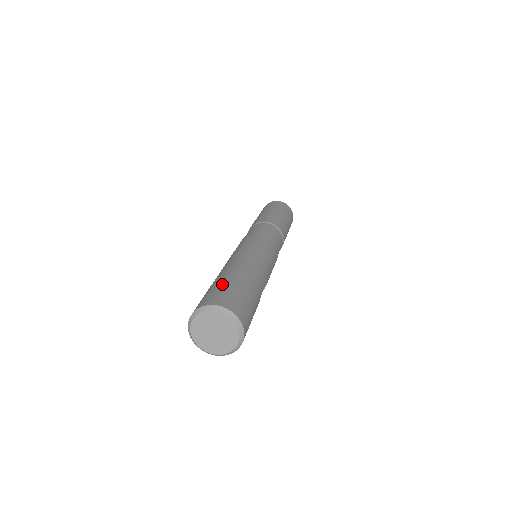
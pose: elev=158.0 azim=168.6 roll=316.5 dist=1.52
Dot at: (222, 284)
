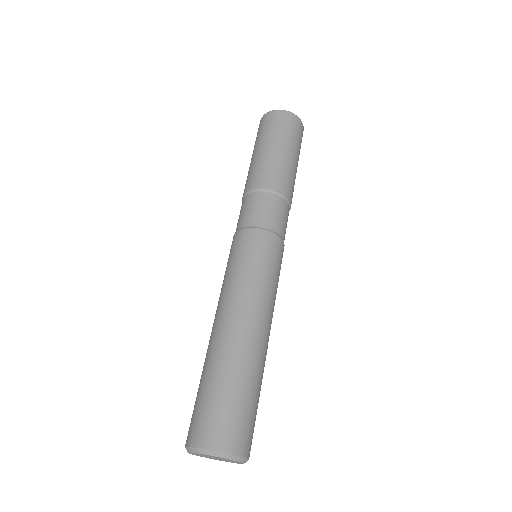
Dot at: (235, 396)
